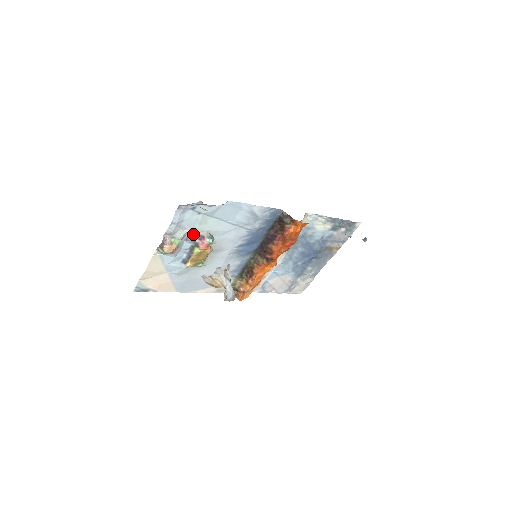
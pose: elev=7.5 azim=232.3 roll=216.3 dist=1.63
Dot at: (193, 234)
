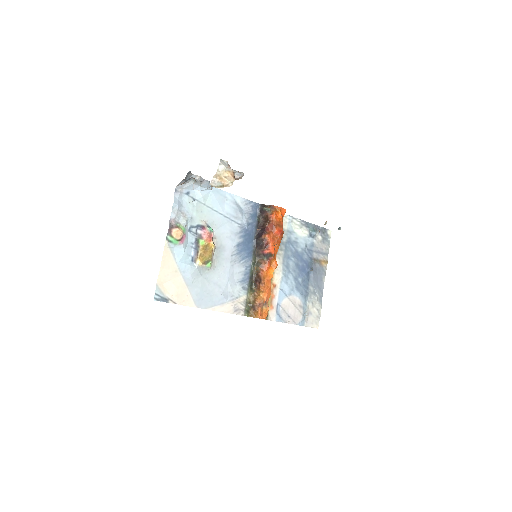
Dot at: (194, 224)
